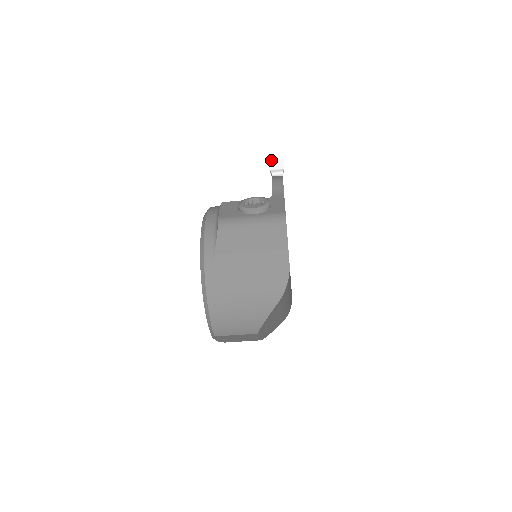
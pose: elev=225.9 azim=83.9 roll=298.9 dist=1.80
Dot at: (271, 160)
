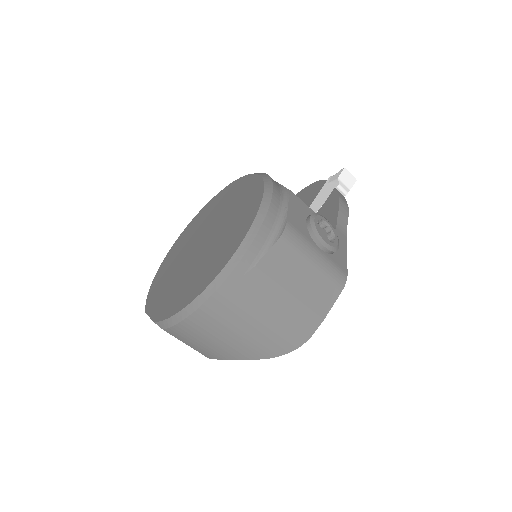
Dot at: occluded
